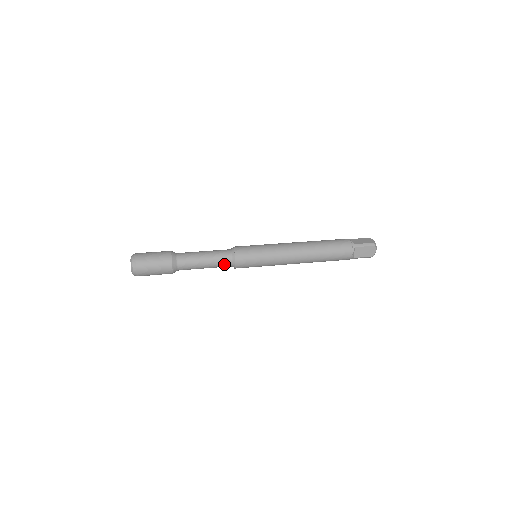
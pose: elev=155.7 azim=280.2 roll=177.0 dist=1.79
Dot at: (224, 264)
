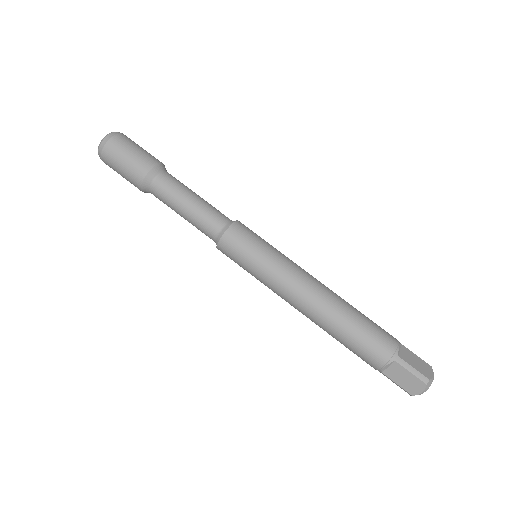
Dot at: occluded
